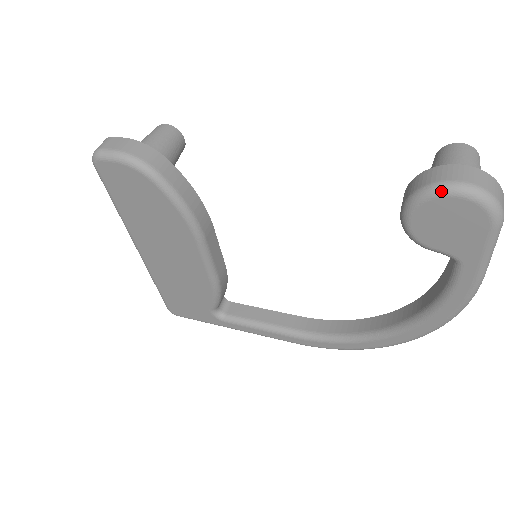
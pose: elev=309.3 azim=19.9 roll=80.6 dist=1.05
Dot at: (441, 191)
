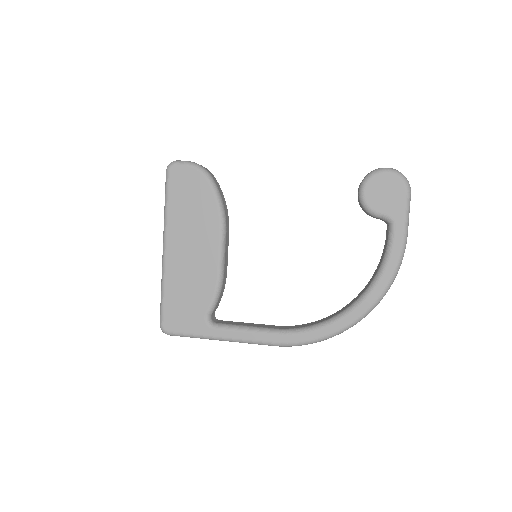
Dot at: (379, 170)
